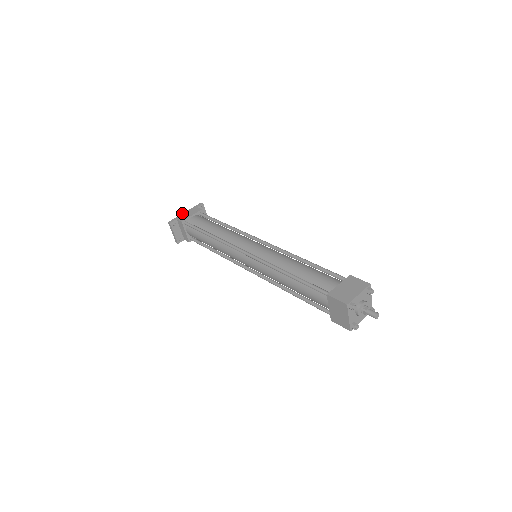
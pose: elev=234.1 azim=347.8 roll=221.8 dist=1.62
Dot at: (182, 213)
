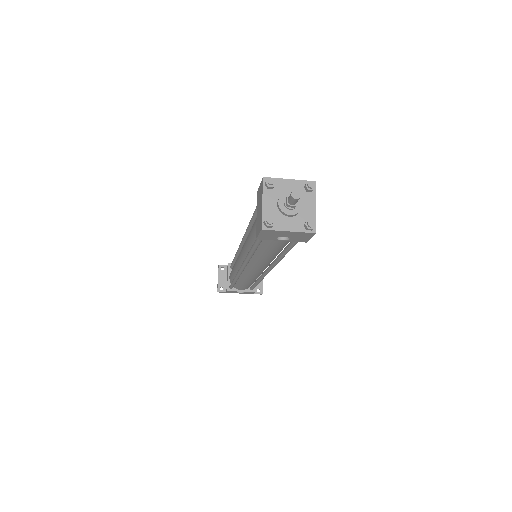
Dot at: occluded
